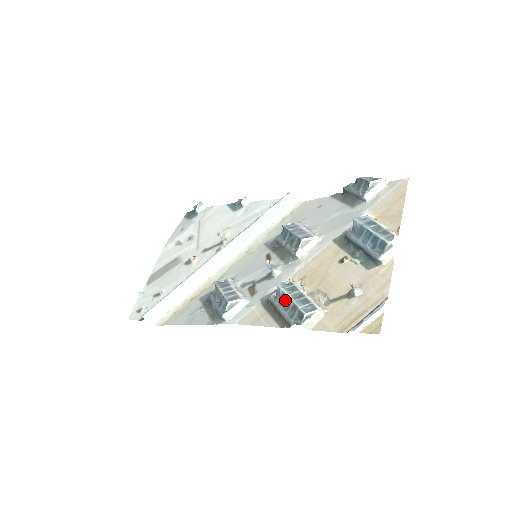
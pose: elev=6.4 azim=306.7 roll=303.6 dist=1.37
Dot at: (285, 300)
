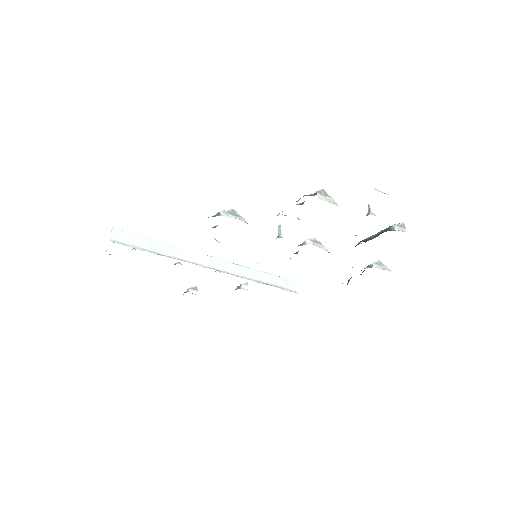
Dot at: (299, 203)
